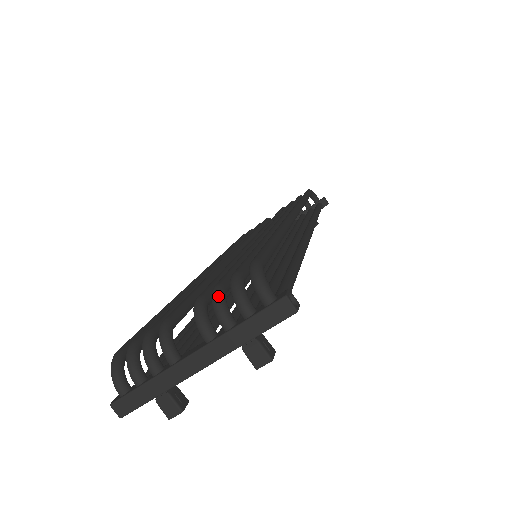
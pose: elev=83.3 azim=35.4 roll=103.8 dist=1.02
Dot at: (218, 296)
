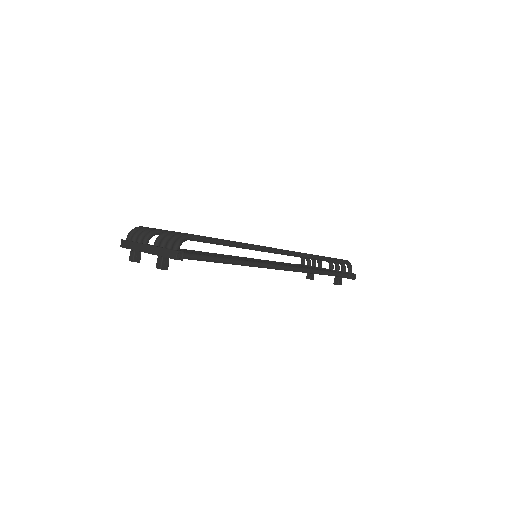
Dot at: (170, 234)
